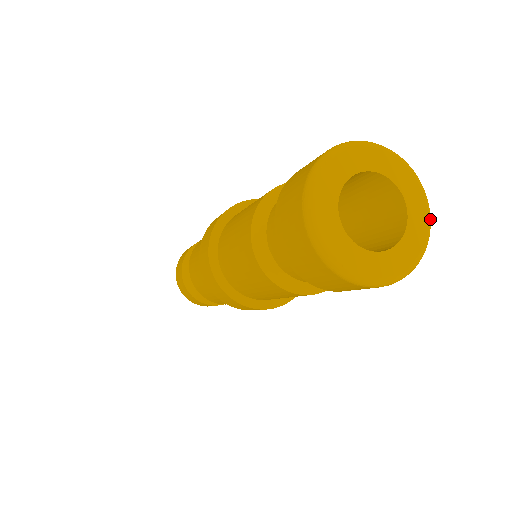
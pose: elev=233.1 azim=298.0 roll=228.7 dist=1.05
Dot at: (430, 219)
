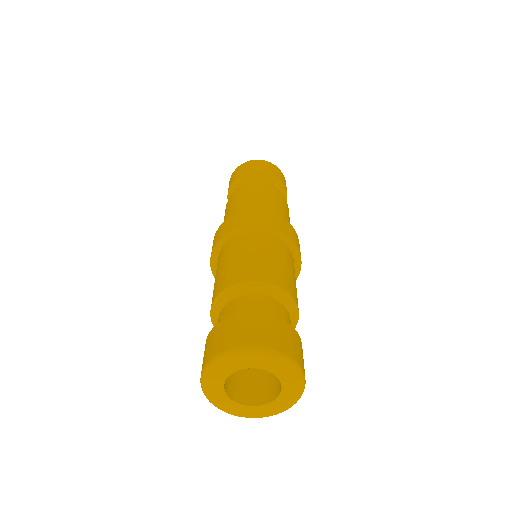
Dot at: (288, 408)
